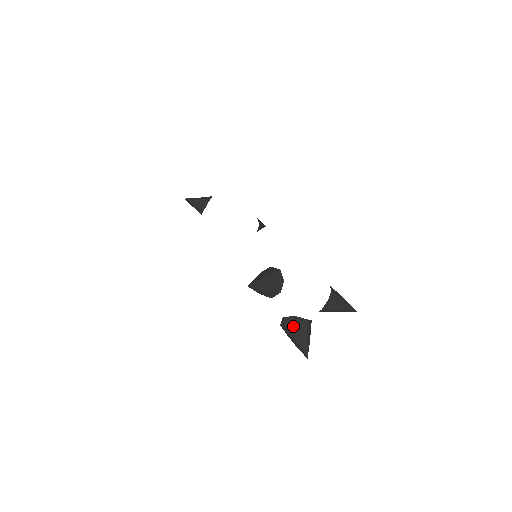
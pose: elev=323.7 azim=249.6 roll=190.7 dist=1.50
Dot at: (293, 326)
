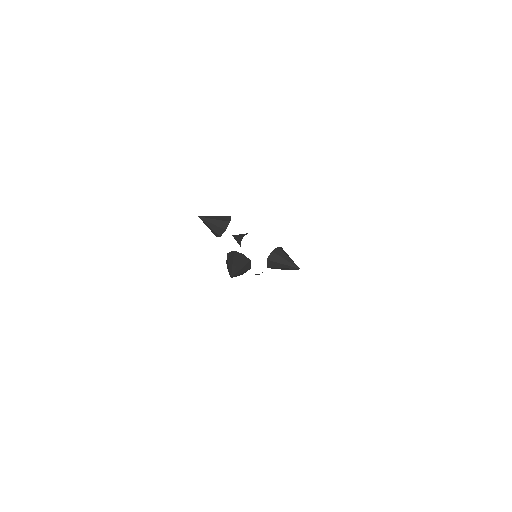
Dot at: (230, 257)
